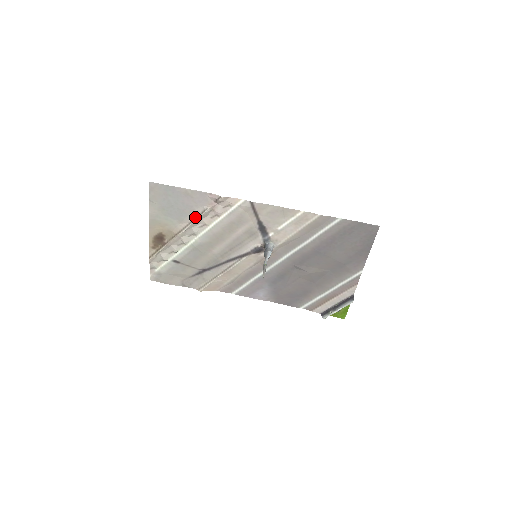
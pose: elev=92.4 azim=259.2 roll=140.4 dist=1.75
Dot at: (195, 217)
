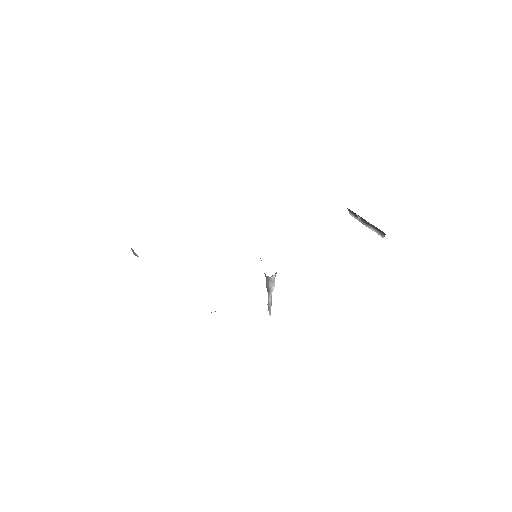
Dot at: occluded
